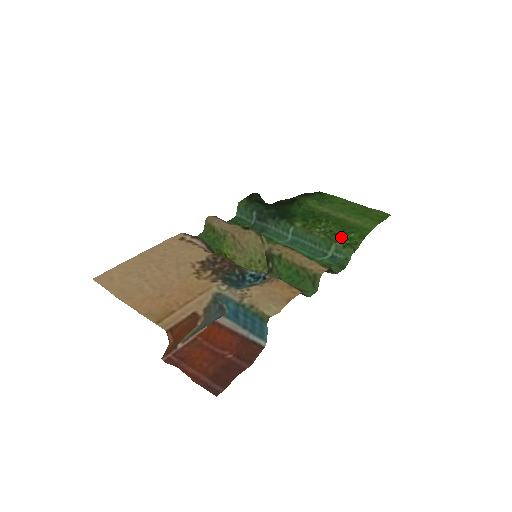
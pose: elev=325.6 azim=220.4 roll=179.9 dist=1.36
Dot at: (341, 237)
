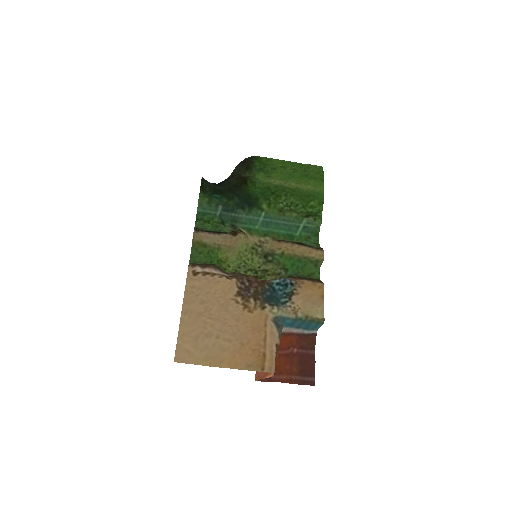
Dot at: (303, 207)
